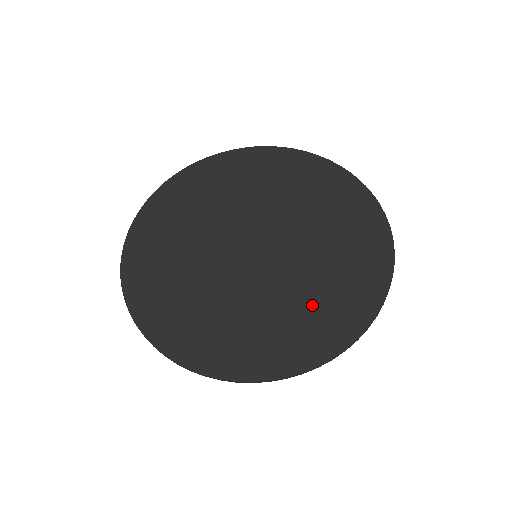
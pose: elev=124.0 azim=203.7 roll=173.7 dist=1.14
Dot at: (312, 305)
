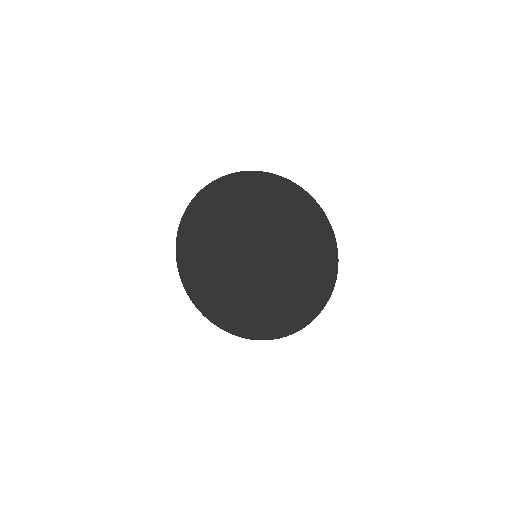
Dot at: (285, 303)
